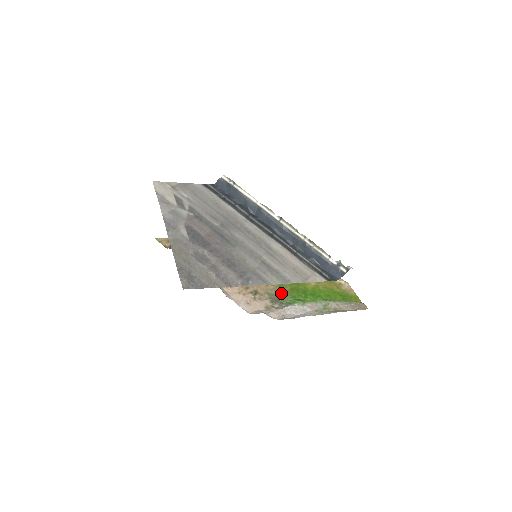
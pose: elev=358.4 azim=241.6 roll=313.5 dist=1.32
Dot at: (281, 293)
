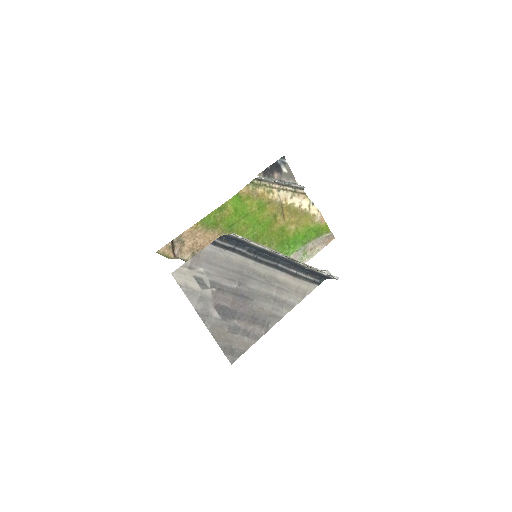
Dot at: occluded
